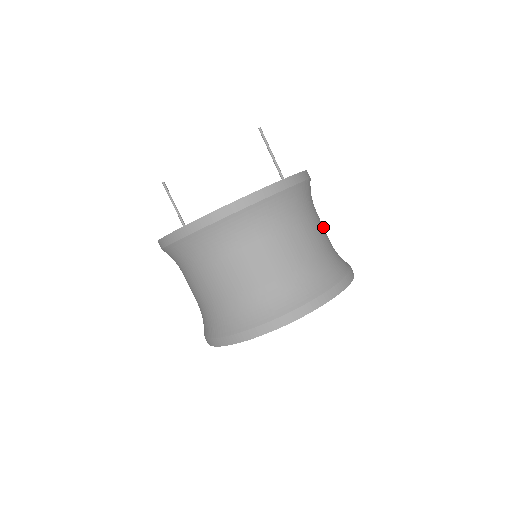
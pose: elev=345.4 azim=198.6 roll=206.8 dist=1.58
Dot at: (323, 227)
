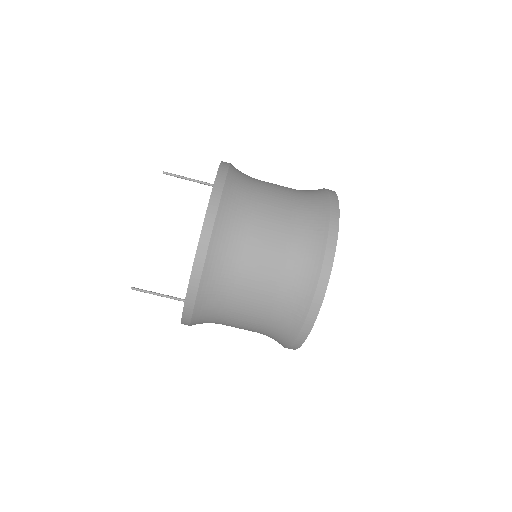
Dot at: occluded
